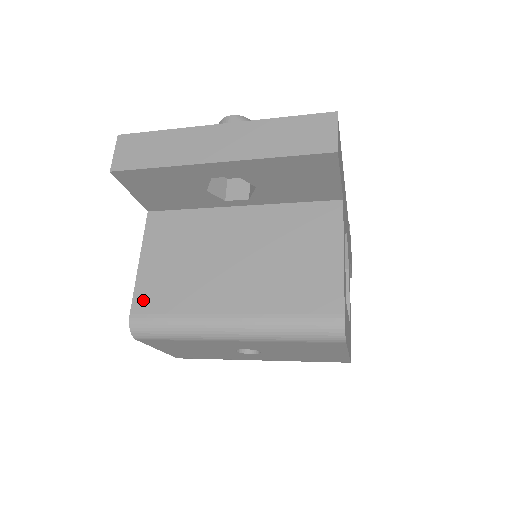
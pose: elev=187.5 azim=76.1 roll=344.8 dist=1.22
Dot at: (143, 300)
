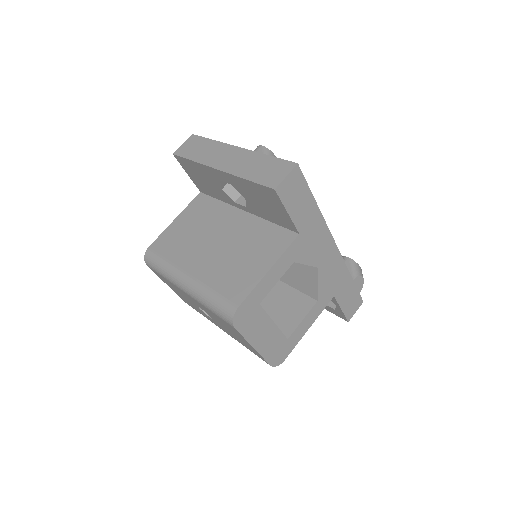
Dot at: (160, 242)
